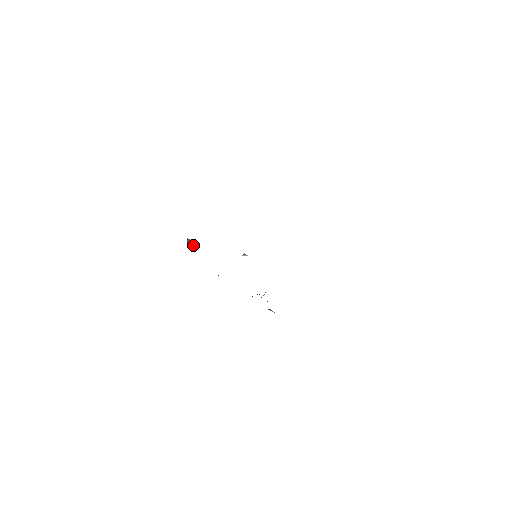
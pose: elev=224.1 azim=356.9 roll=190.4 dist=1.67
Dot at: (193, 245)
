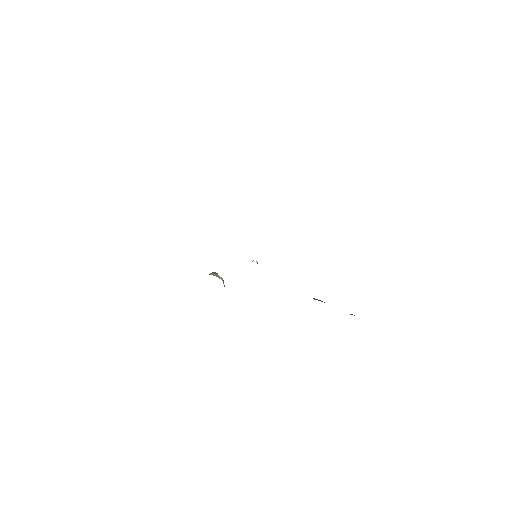
Dot at: (217, 275)
